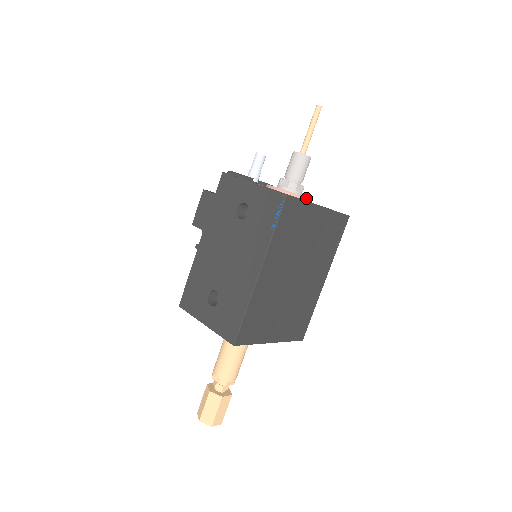
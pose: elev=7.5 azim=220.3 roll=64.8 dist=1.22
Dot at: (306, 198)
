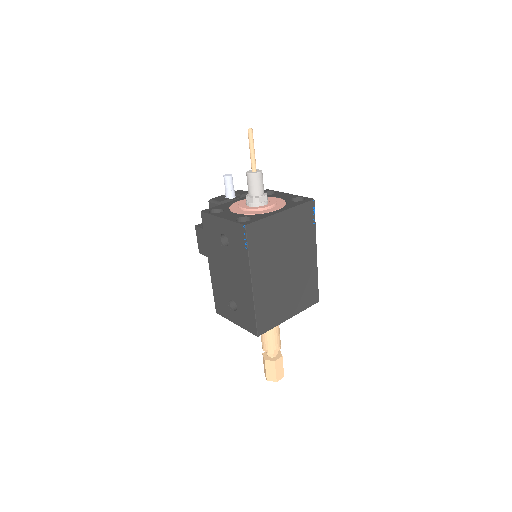
Dot at: (270, 207)
